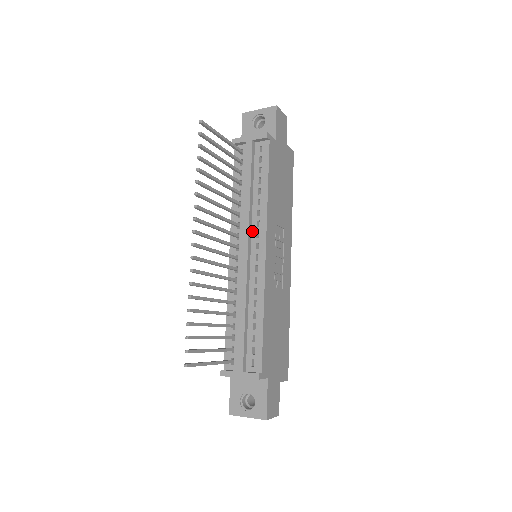
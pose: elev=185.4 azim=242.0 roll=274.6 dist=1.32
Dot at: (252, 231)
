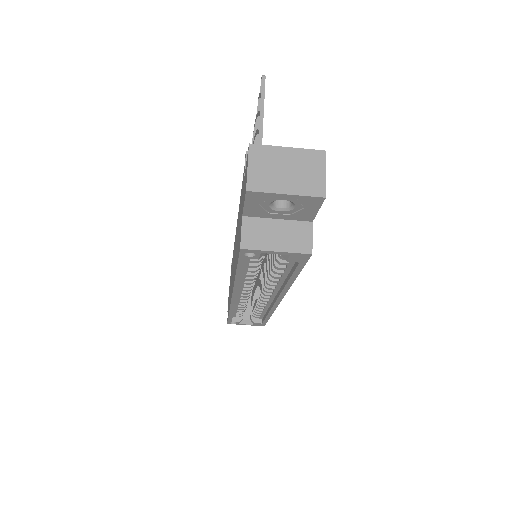
Dot at: occluded
